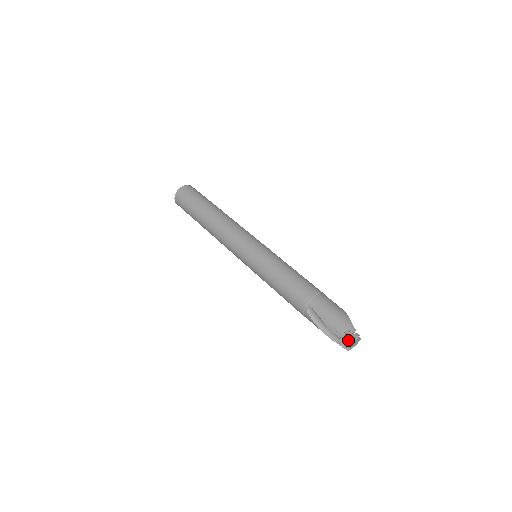
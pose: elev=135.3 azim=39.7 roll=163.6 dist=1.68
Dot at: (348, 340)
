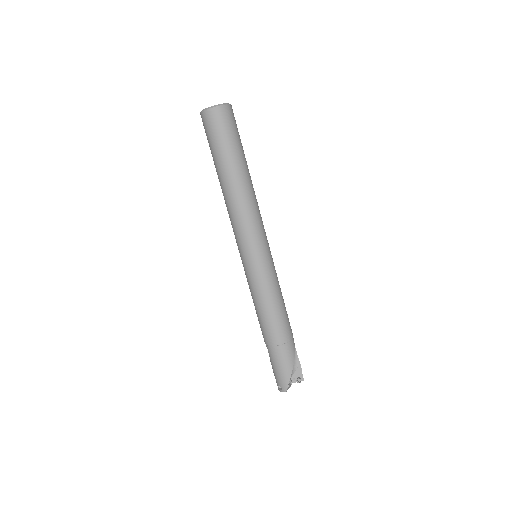
Dot at: occluded
